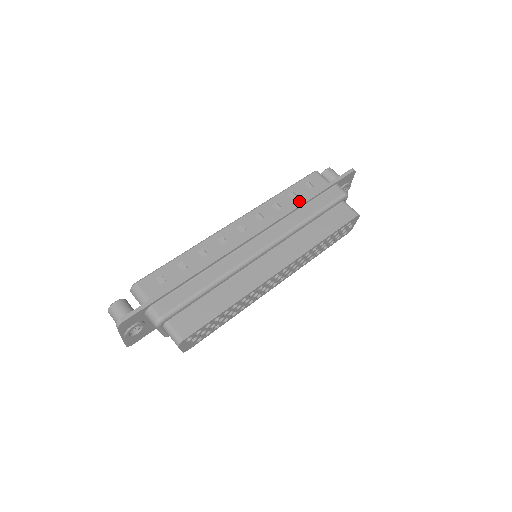
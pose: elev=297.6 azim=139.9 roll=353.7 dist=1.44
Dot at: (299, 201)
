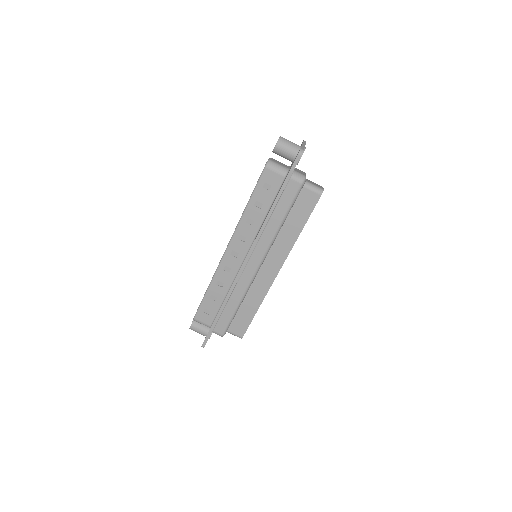
Dot at: (266, 208)
